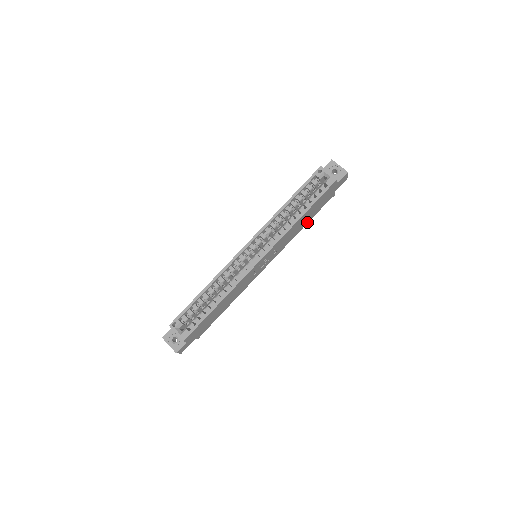
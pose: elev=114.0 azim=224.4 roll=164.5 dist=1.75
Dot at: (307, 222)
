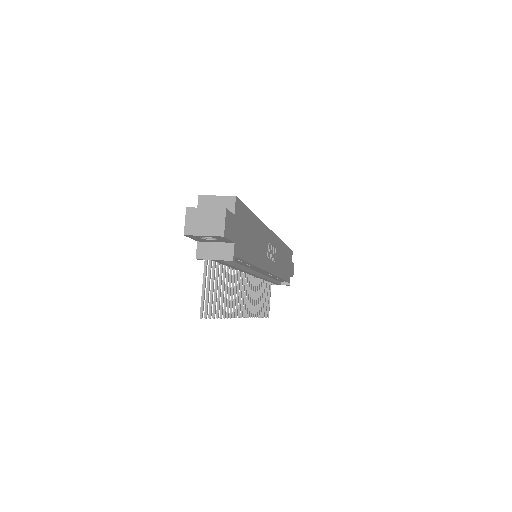
Dot at: (283, 277)
